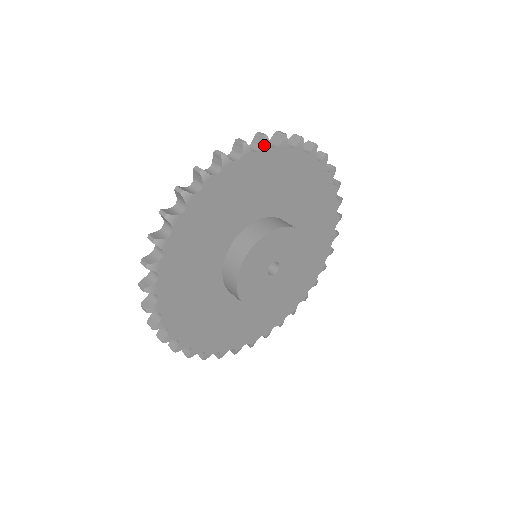
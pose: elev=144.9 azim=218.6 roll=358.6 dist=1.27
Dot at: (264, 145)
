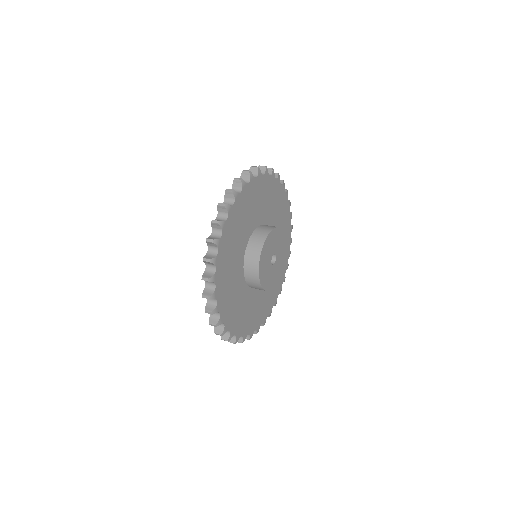
Dot at: (266, 172)
